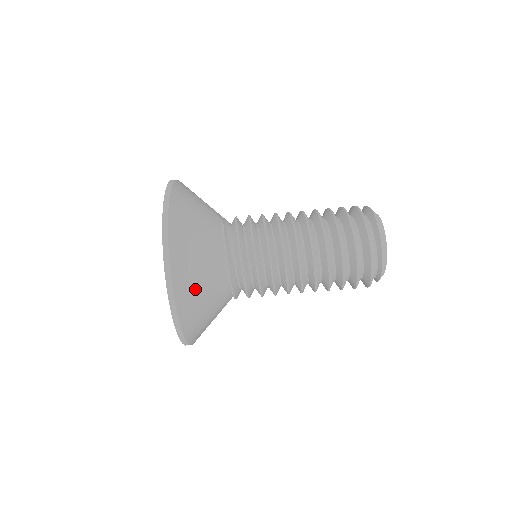
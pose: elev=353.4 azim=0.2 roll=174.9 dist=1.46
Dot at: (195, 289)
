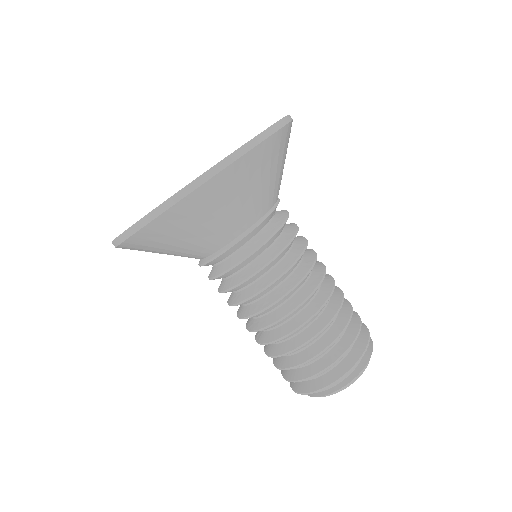
Dot at: (270, 166)
